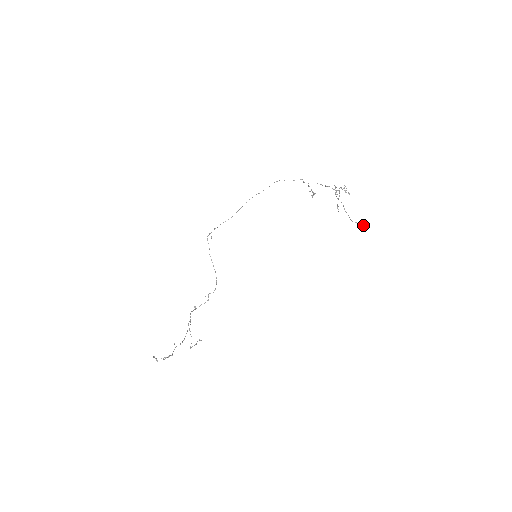
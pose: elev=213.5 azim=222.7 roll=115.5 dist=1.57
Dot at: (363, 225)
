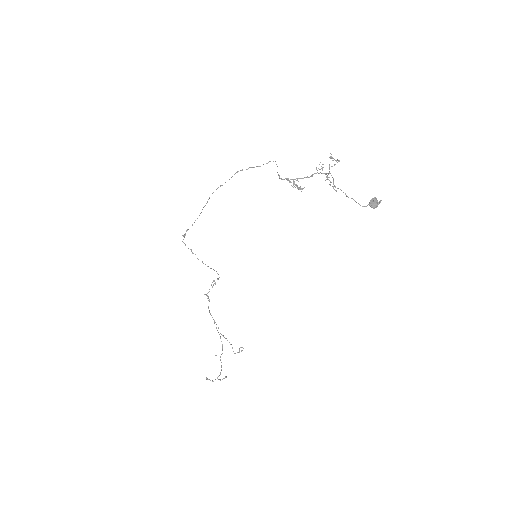
Dot at: (375, 204)
